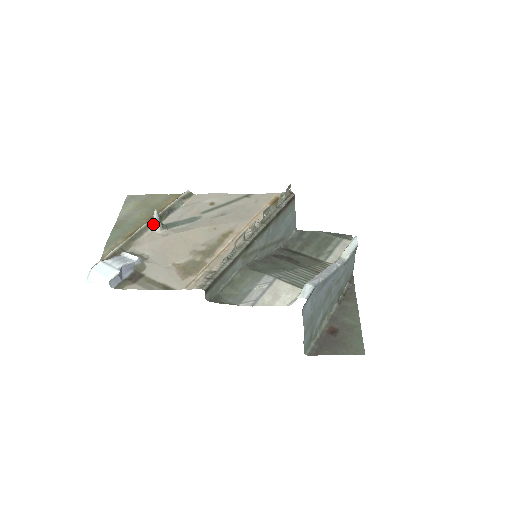
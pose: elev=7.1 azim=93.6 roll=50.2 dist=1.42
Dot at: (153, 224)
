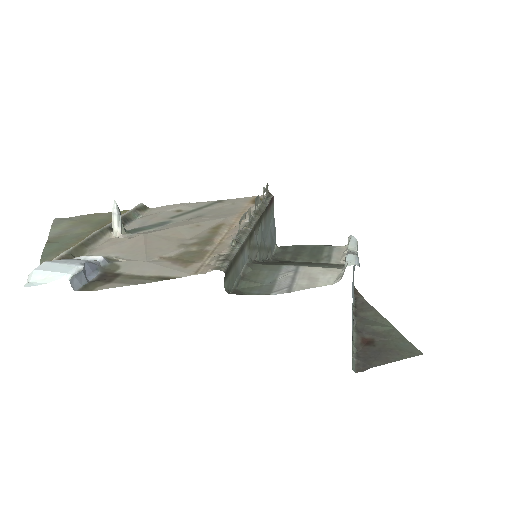
Dot at: (108, 231)
